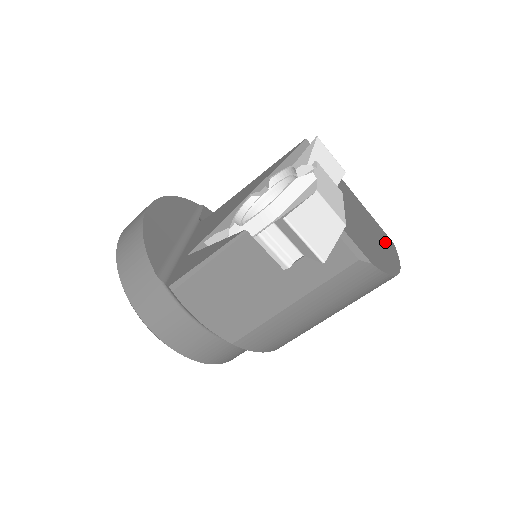
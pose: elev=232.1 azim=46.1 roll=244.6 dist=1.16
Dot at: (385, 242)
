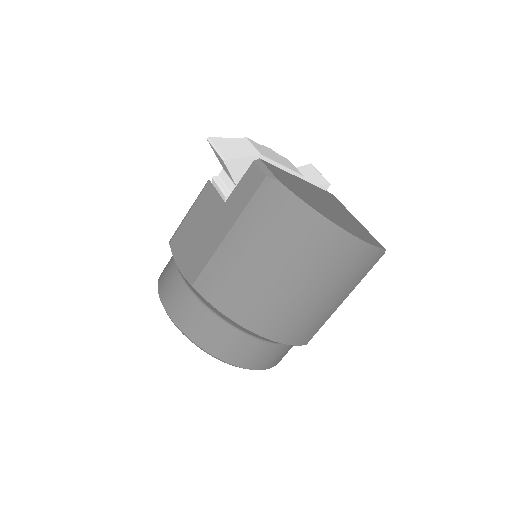
Dot at: (356, 229)
